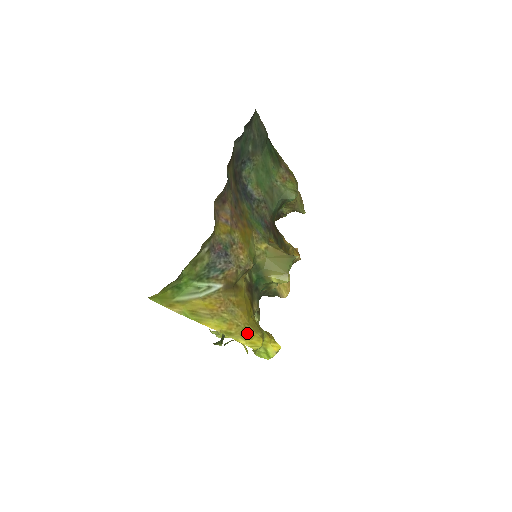
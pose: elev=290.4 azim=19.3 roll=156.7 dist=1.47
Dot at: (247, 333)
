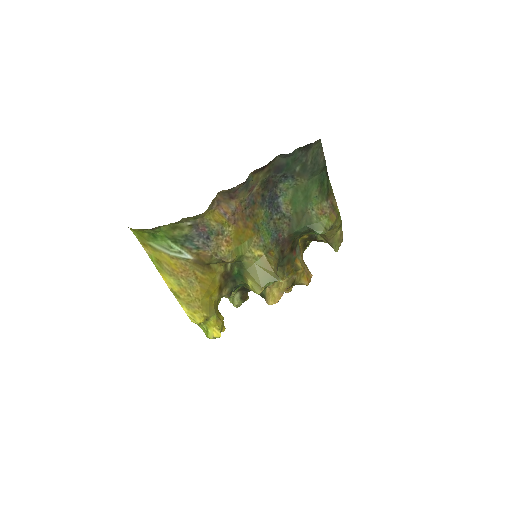
Dot at: (194, 306)
